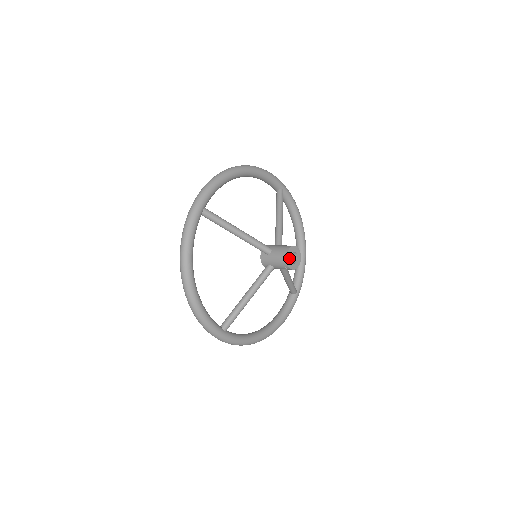
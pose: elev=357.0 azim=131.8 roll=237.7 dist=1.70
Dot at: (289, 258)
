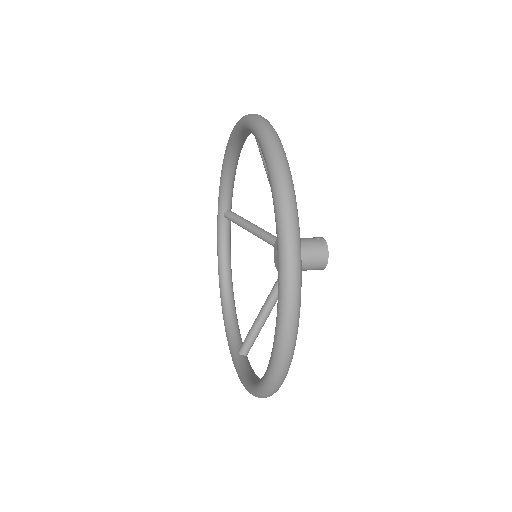
Dot at: occluded
